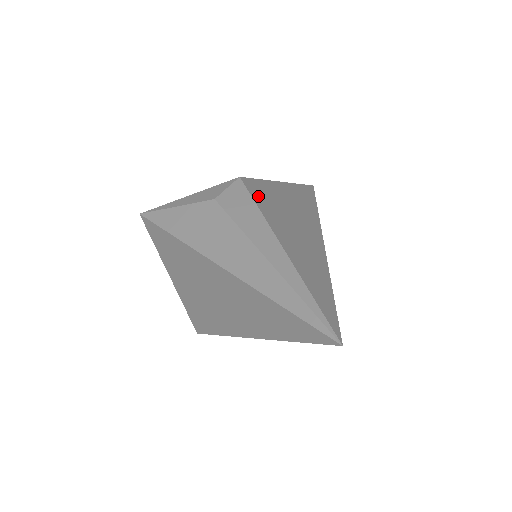
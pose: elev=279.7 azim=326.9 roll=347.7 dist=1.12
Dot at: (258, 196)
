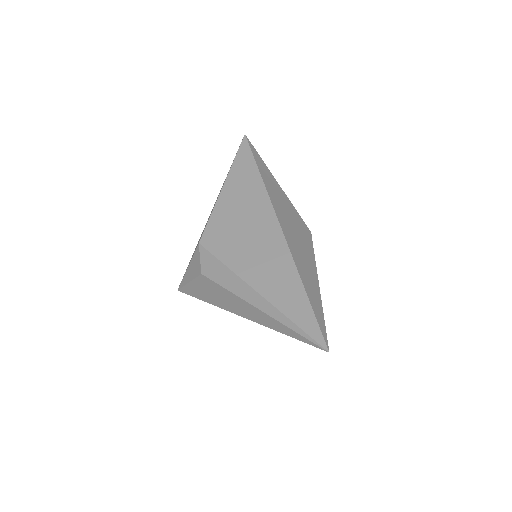
Dot at: (219, 249)
